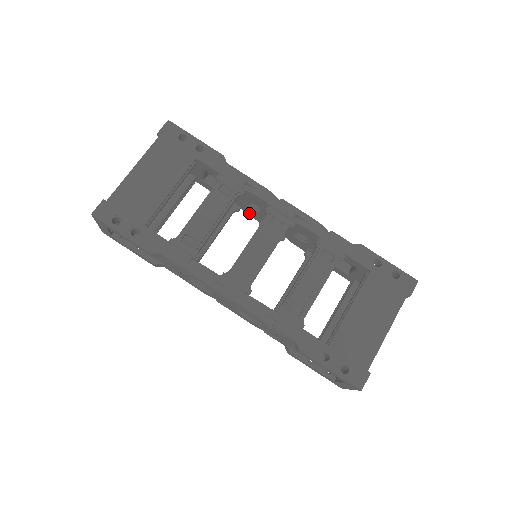
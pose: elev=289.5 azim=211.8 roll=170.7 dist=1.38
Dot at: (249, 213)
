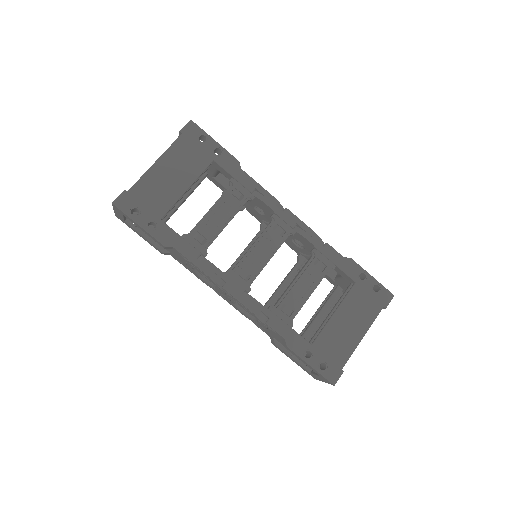
Dot at: (252, 213)
